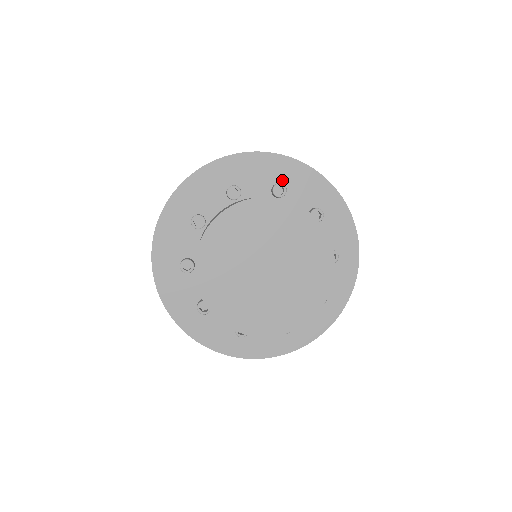
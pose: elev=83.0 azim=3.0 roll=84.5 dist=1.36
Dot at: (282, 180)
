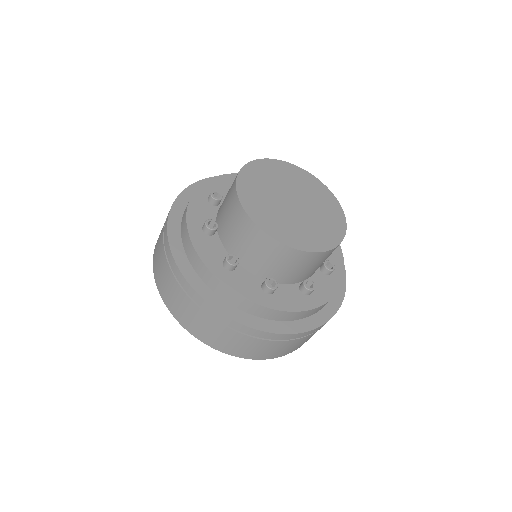
Dot at: occluded
